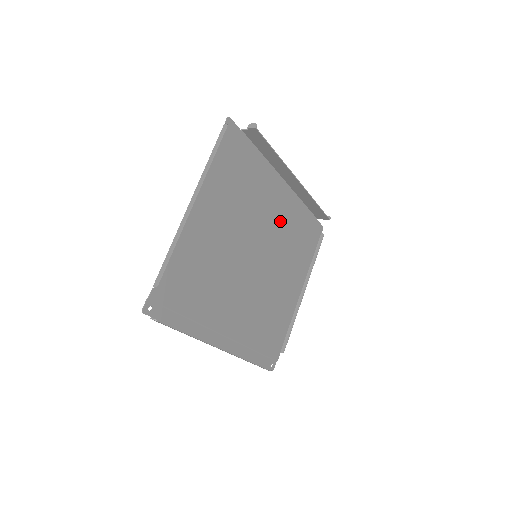
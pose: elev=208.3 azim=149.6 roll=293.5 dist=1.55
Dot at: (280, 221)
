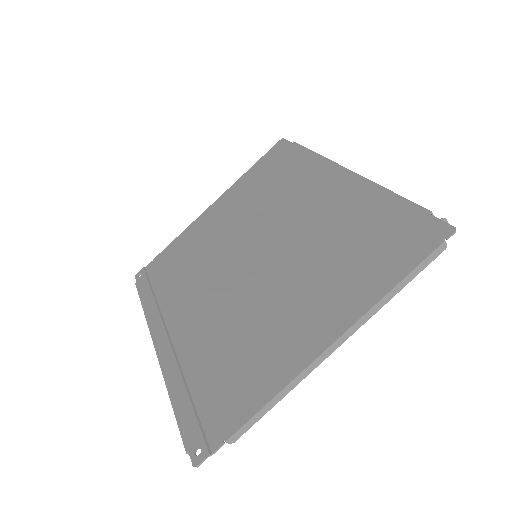
Dot at: (295, 199)
